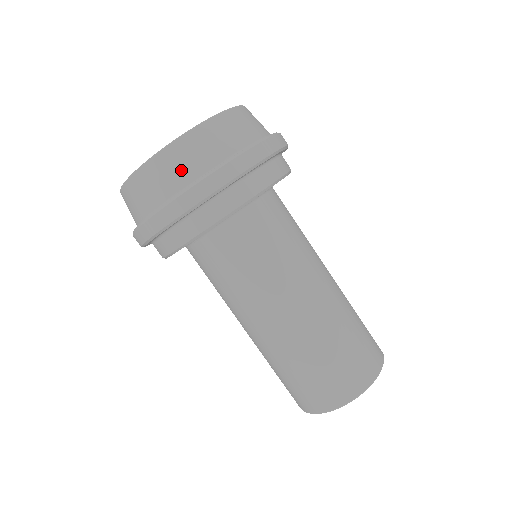
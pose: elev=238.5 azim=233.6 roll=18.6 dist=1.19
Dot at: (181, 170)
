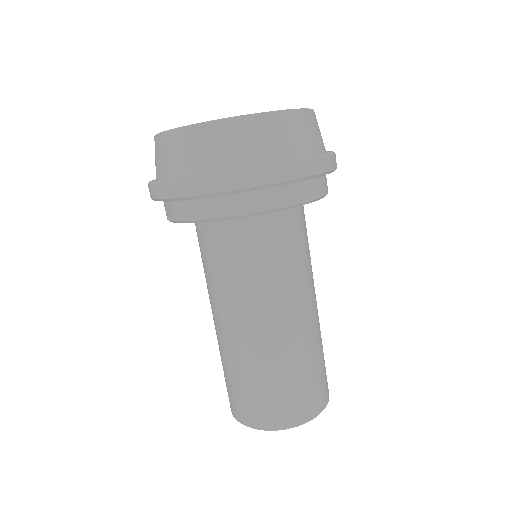
Dot at: (192, 156)
